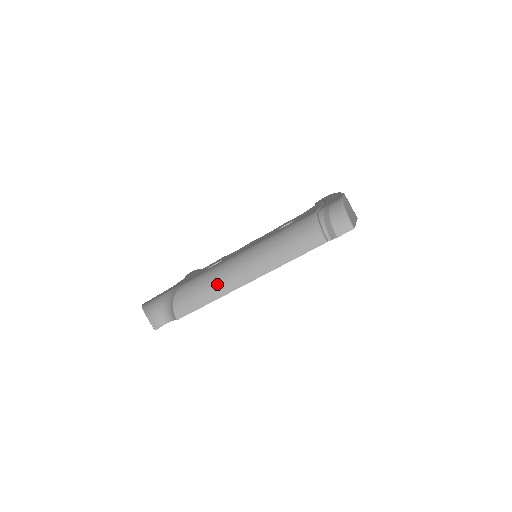
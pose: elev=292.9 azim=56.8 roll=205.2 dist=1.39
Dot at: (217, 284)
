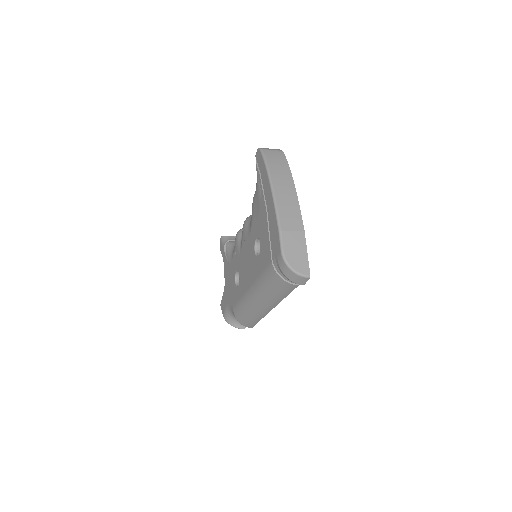
Dot at: (255, 314)
